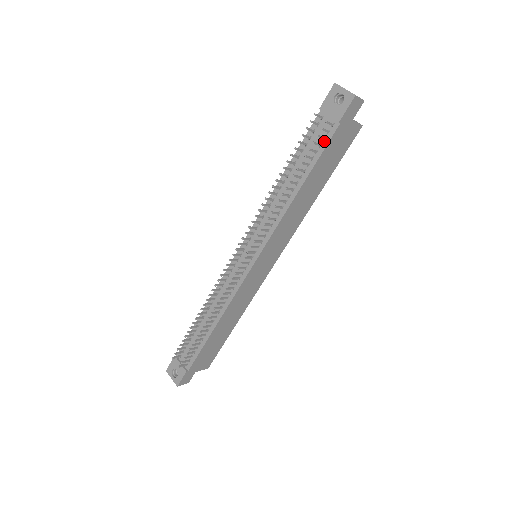
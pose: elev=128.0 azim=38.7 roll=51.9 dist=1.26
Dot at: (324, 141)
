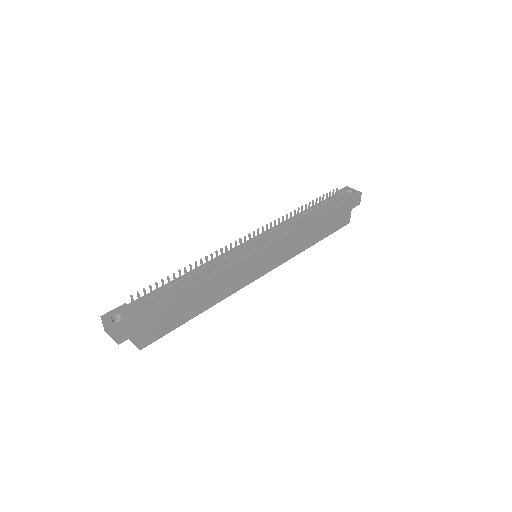
Dot at: (338, 205)
